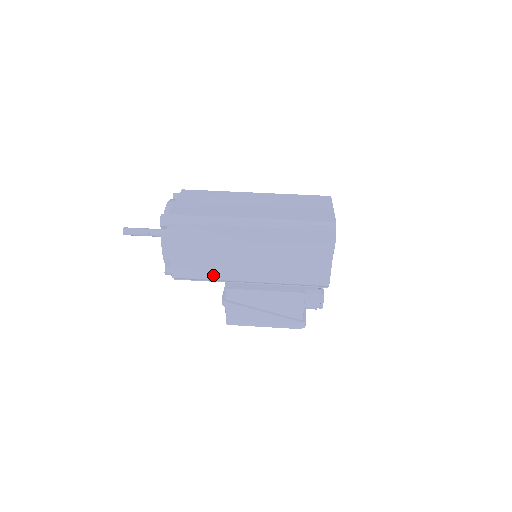
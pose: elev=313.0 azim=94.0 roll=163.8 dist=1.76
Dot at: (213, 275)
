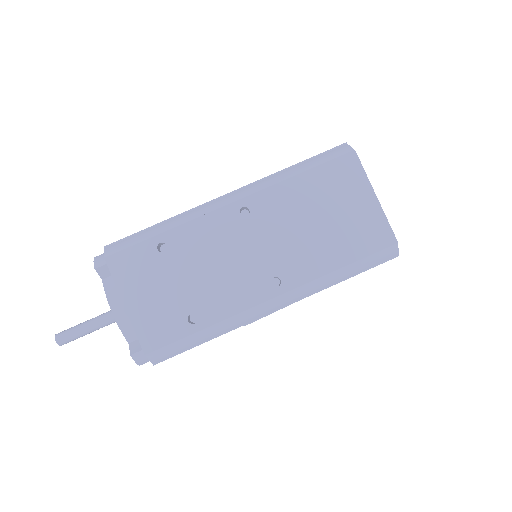
Dot at: occluded
